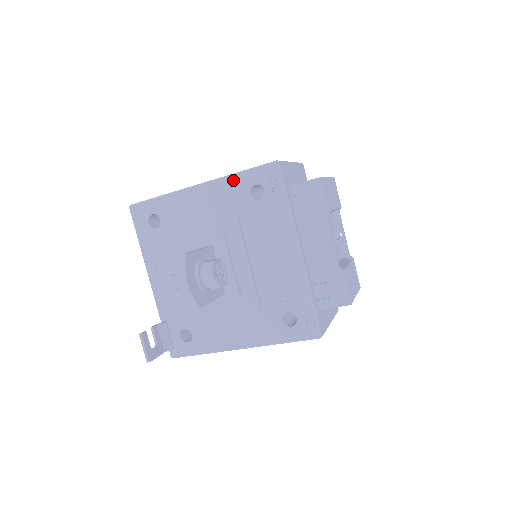
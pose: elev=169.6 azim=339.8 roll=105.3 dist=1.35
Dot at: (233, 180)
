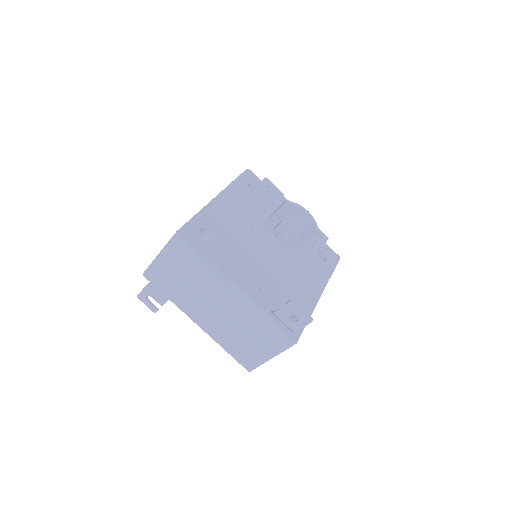
Dot at: (235, 185)
